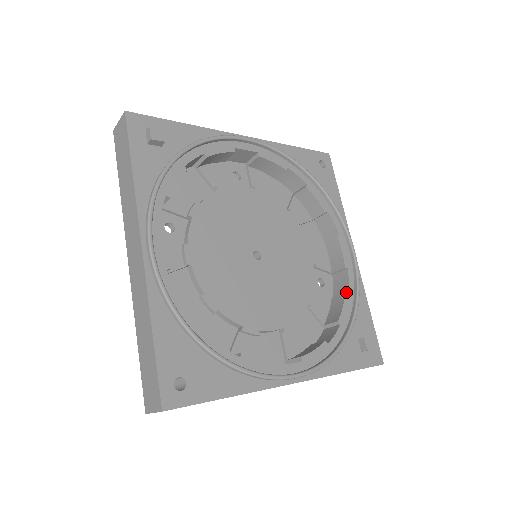
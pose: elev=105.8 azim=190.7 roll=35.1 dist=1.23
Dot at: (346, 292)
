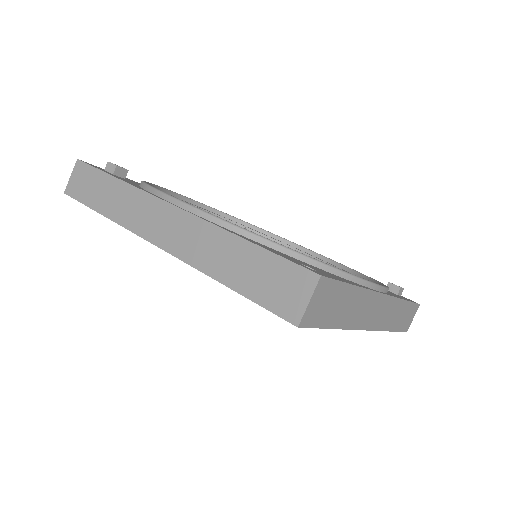
Dot at: occluded
